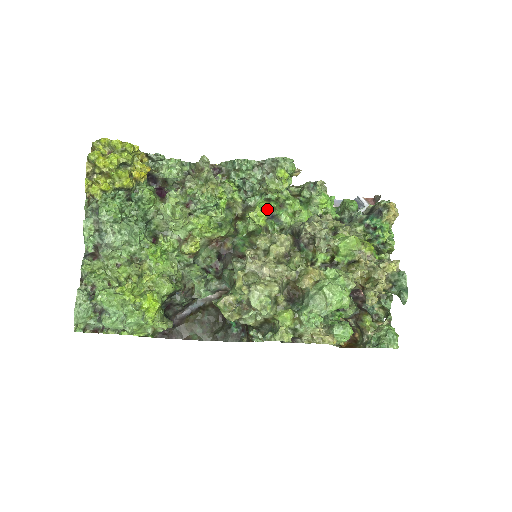
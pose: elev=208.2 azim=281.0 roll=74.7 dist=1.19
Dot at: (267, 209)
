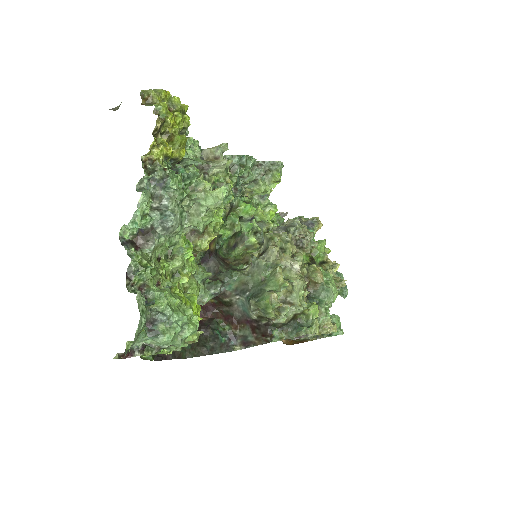
Dot at: (253, 210)
